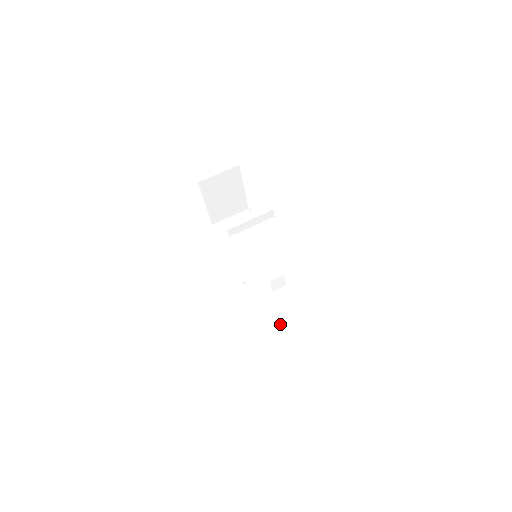
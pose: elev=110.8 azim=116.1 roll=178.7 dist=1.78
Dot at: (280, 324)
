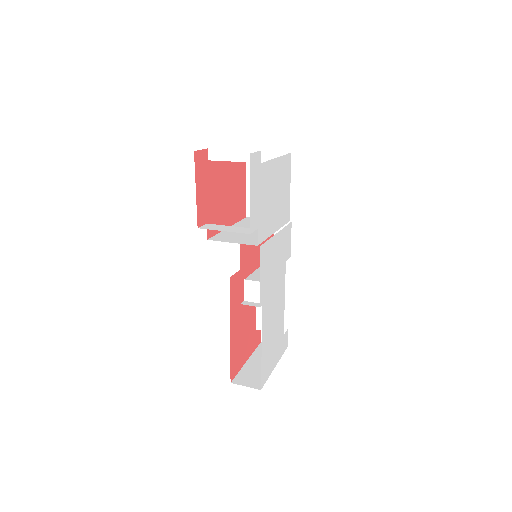
Dot at: (248, 384)
